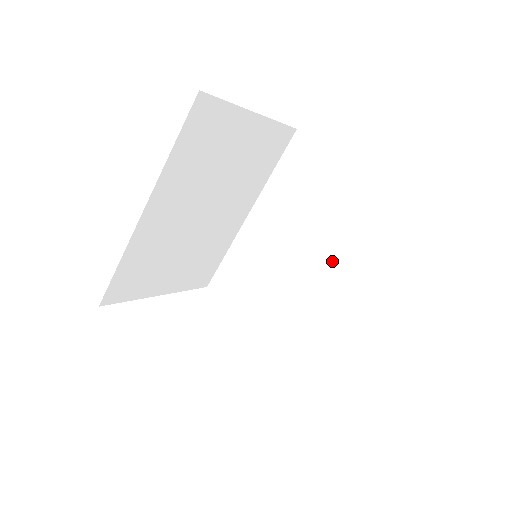
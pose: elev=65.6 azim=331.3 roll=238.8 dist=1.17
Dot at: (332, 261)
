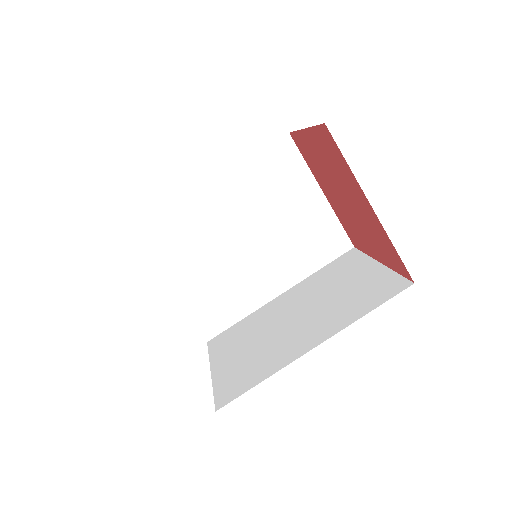
Dot at: (319, 322)
